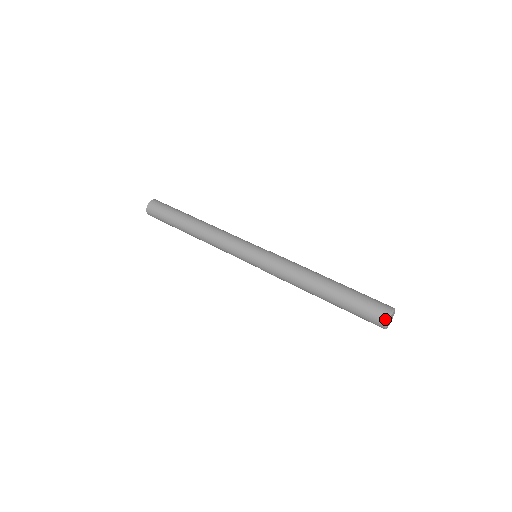
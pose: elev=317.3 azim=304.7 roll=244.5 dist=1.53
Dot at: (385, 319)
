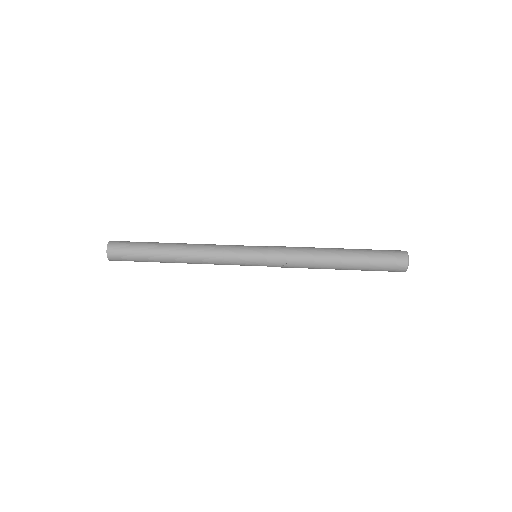
Dot at: (406, 257)
